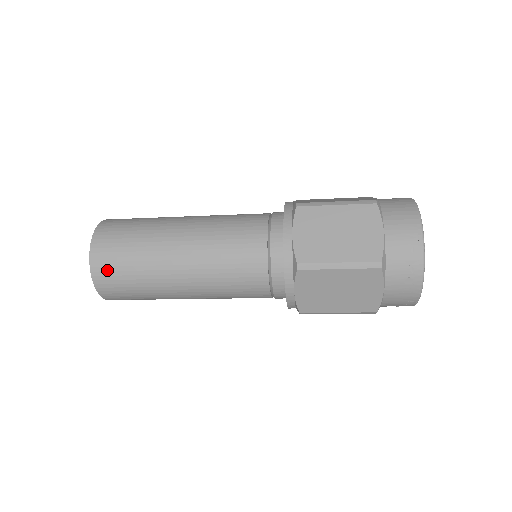
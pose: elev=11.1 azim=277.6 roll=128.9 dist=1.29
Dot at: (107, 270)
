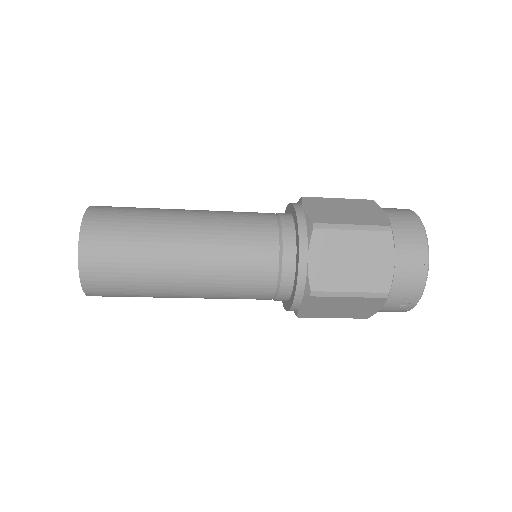
Dot at: (100, 280)
